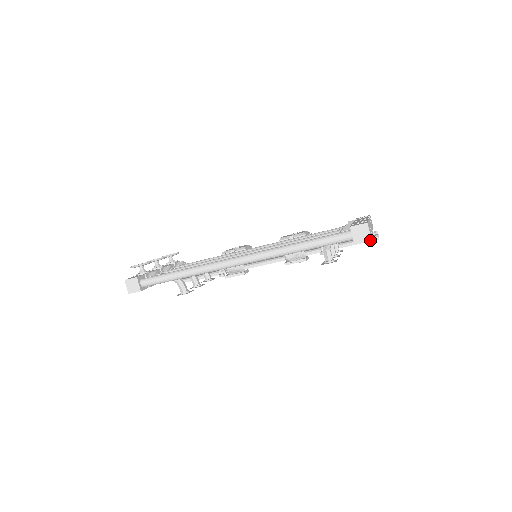
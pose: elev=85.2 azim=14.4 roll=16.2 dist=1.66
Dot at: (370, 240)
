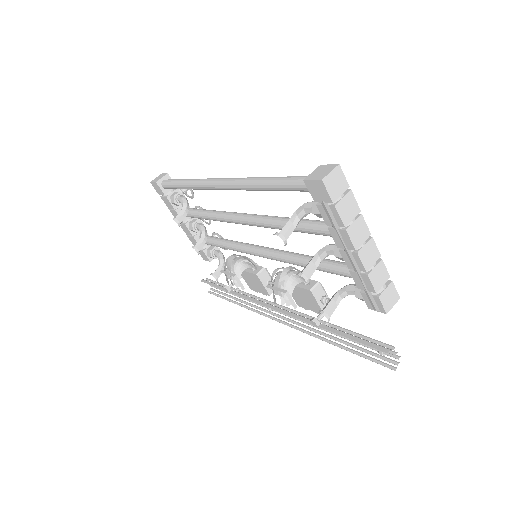
Dot at: (376, 347)
